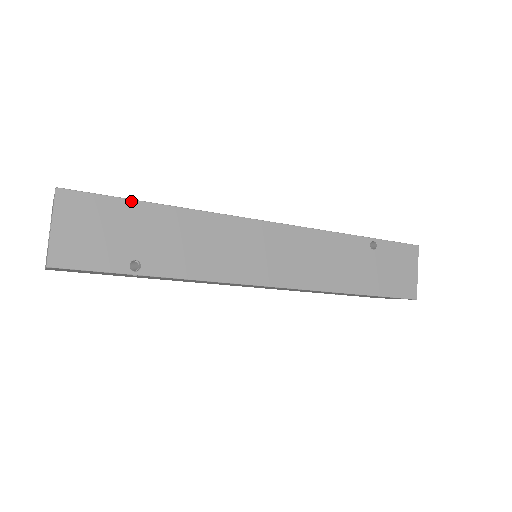
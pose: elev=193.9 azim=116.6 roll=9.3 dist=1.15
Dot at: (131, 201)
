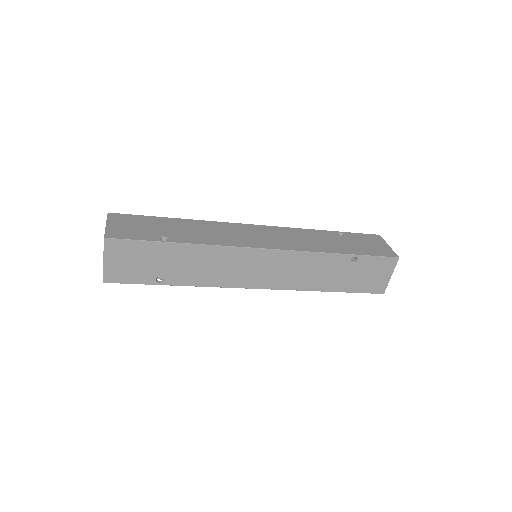
Dot at: (156, 242)
